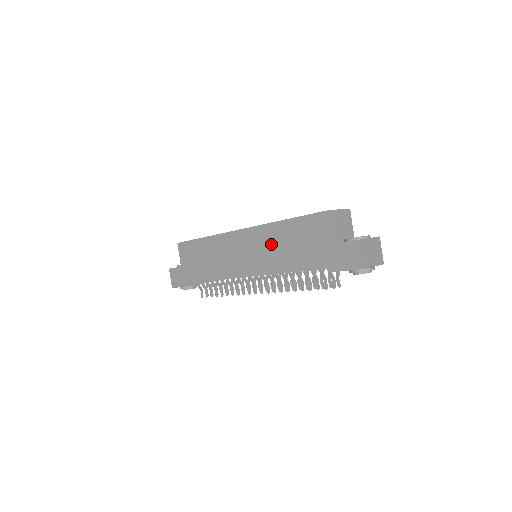
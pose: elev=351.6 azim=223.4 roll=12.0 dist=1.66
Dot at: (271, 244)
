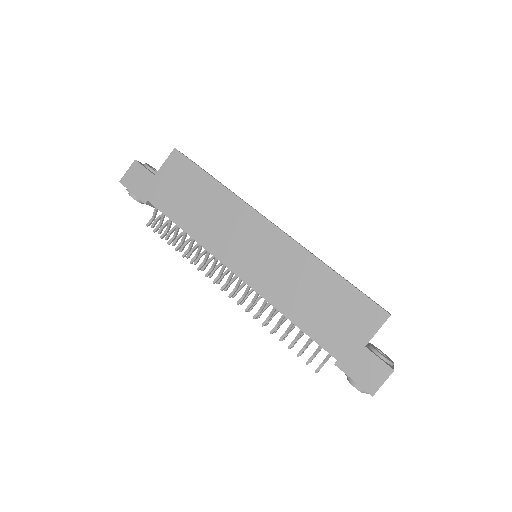
Dot at: (295, 275)
